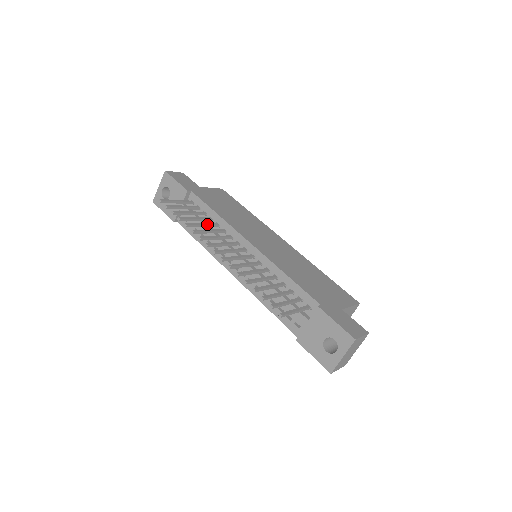
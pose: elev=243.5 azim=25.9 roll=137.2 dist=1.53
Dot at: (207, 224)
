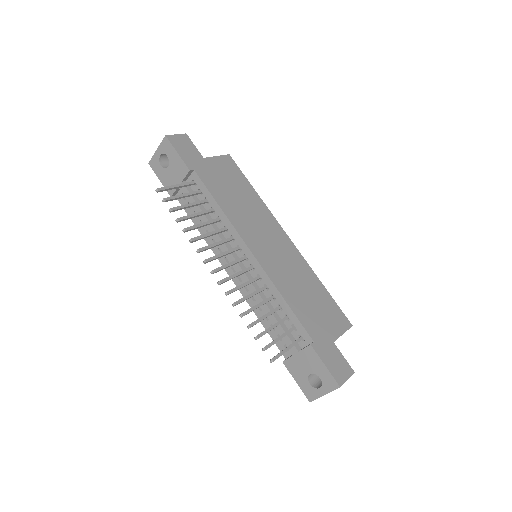
Dot at: (208, 223)
